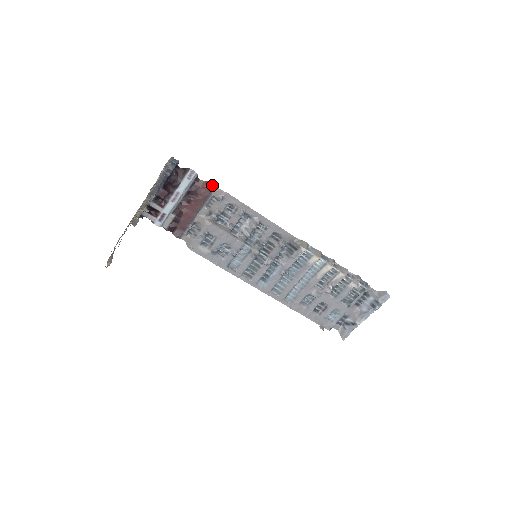
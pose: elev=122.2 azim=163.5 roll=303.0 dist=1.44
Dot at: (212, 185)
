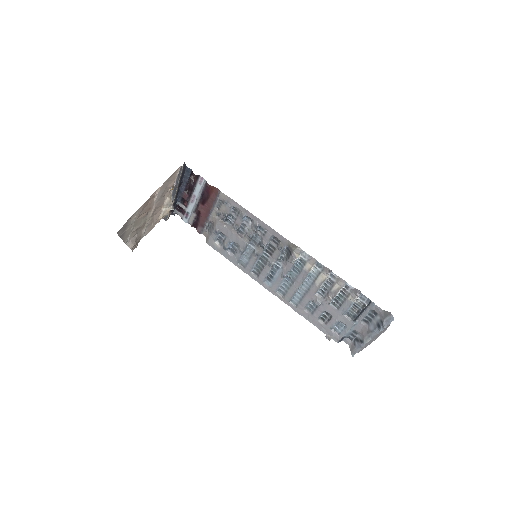
Dot at: (217, 190)
